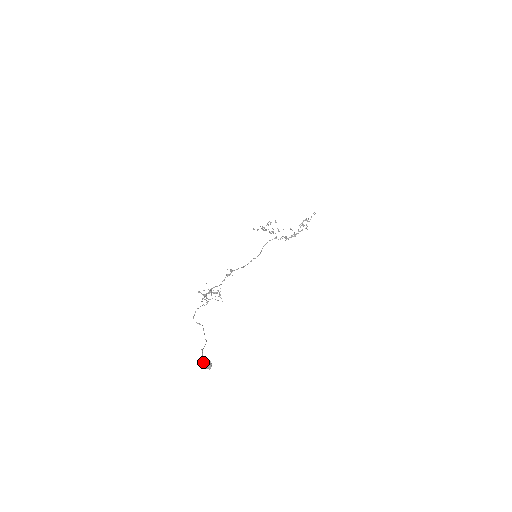
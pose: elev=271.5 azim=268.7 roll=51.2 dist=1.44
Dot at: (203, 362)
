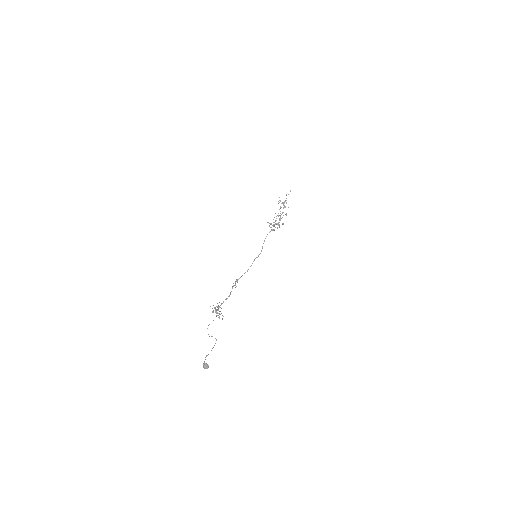
Dot at: occluded
